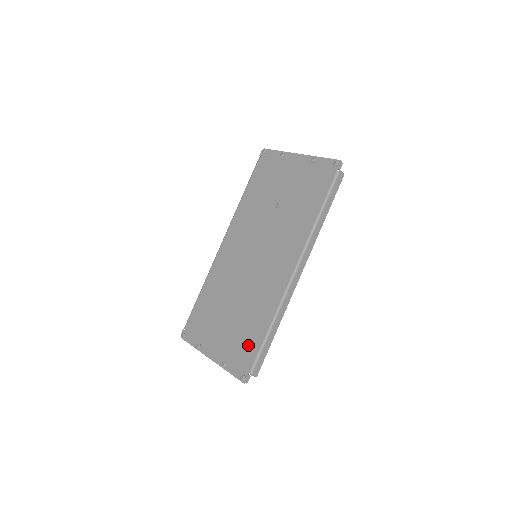
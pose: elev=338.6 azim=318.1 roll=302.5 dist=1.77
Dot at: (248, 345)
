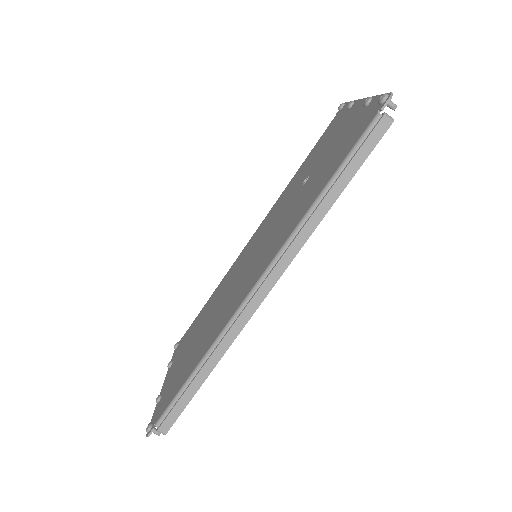
Dot at: (178, 382)
